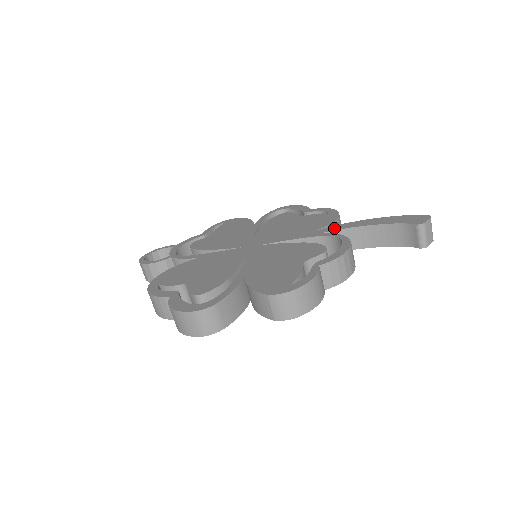
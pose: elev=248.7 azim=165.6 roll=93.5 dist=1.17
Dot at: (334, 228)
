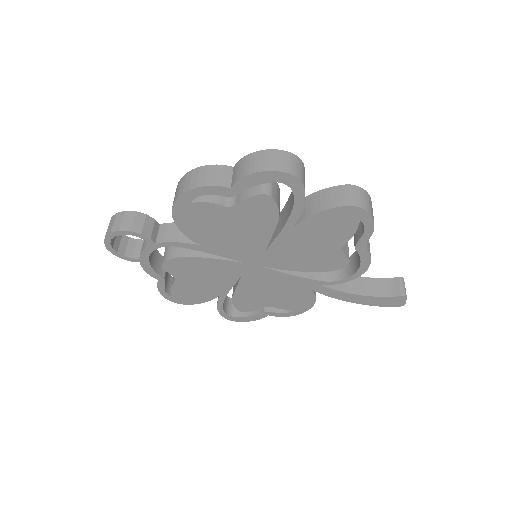
Dot at: occluded
